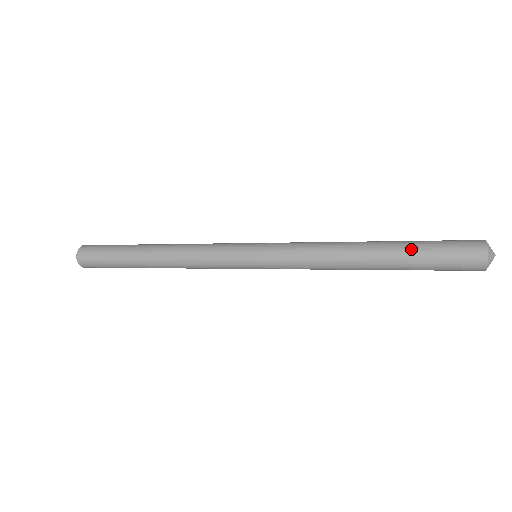
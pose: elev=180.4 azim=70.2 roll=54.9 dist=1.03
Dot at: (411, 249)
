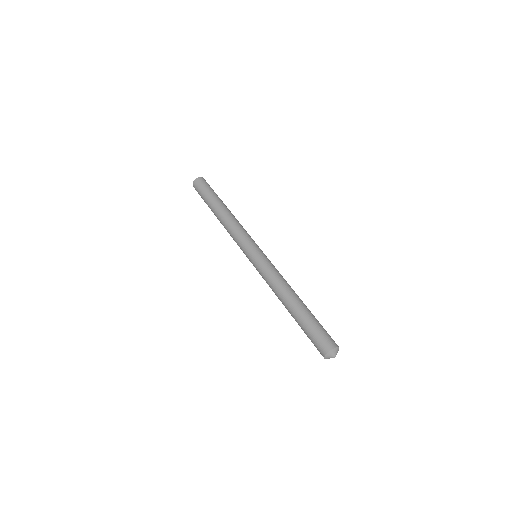
Dot at: (307, 318)
